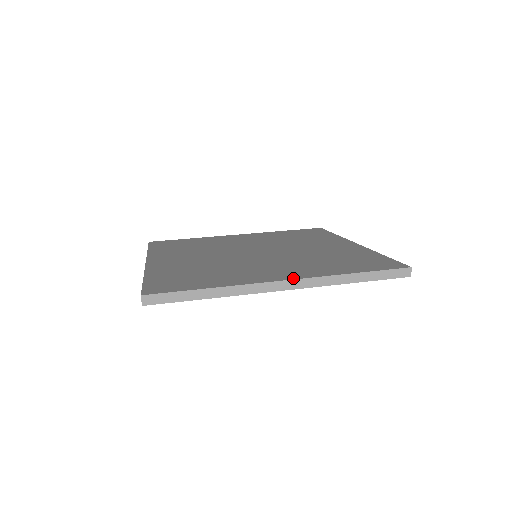
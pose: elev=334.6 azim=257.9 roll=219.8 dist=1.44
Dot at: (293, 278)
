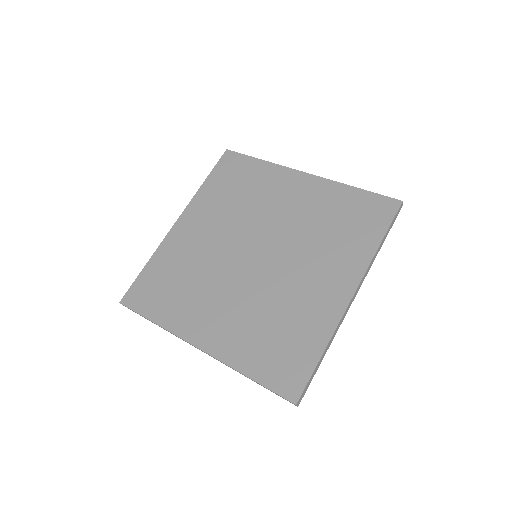
Dot at: (205, 349)
